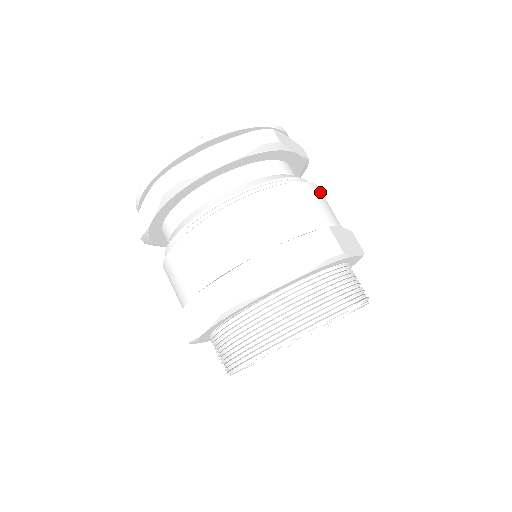
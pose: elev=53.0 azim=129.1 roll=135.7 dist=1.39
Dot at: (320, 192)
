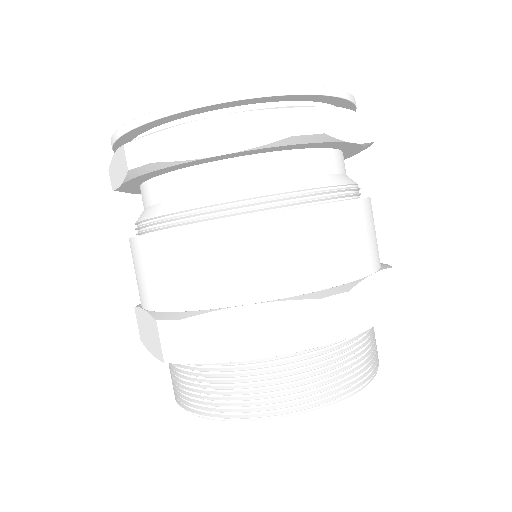
Dot at: (365, 212)
